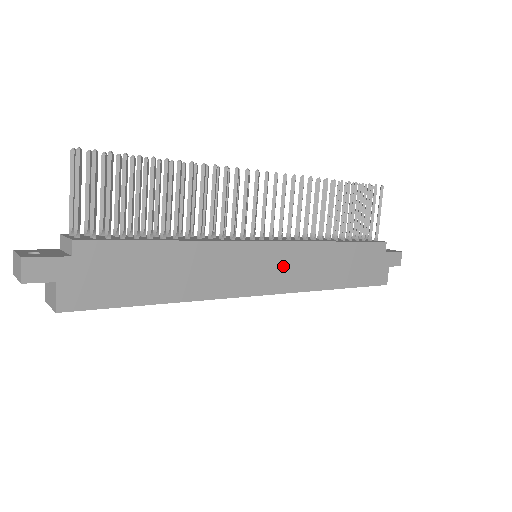
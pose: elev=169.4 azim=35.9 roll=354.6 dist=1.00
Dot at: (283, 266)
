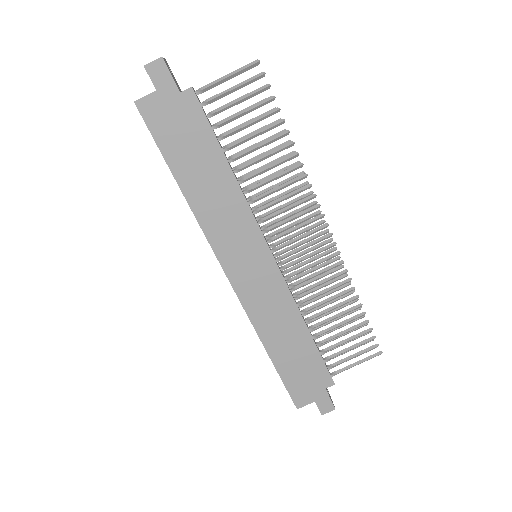
Dot at: (259, 281)
